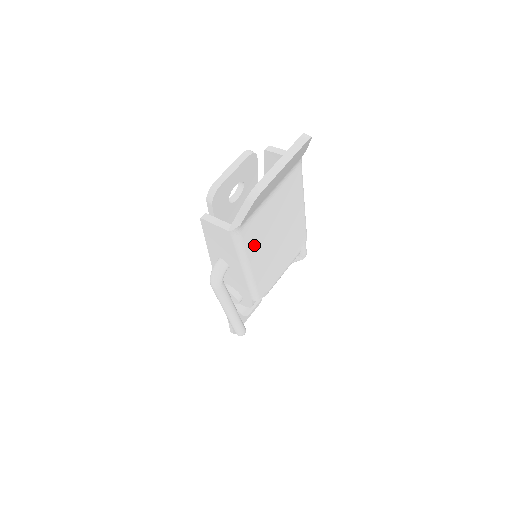
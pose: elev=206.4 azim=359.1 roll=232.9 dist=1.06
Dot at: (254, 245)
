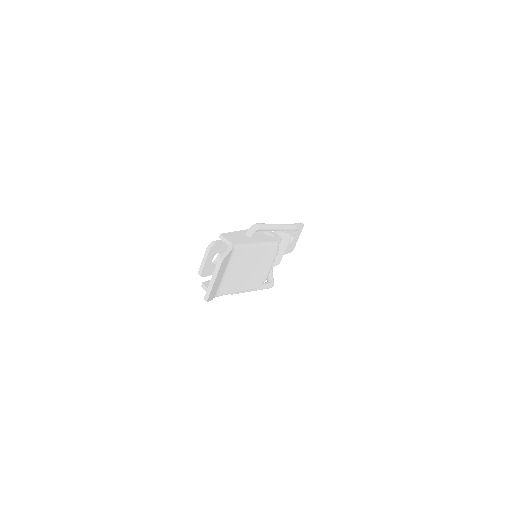
Dot at: (233, 287)
